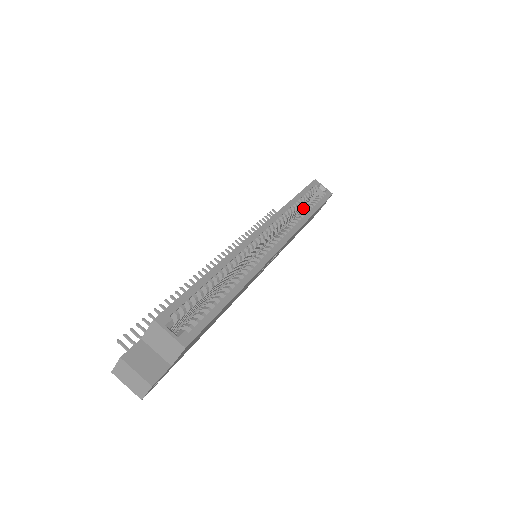
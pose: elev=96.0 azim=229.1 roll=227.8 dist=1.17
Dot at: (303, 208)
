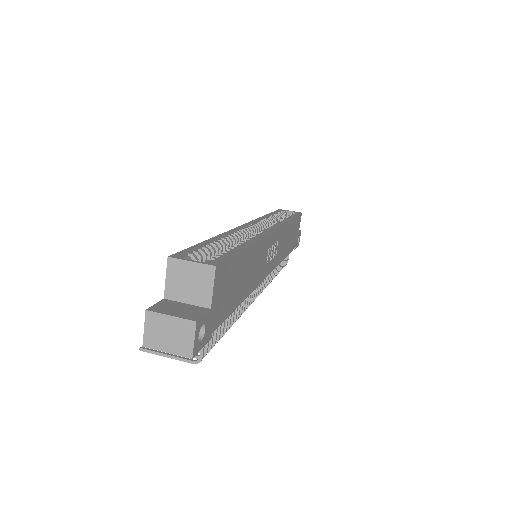
Dot at: occluded
